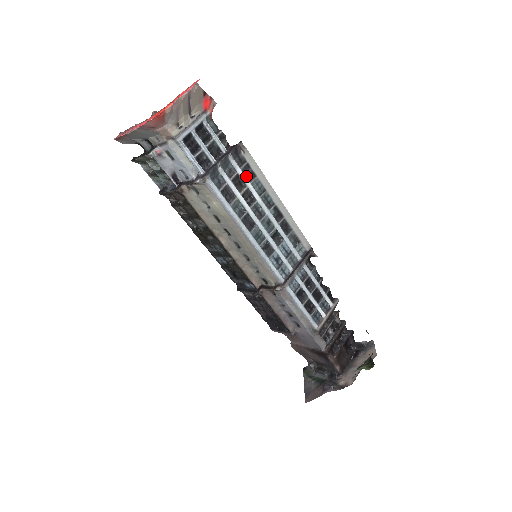
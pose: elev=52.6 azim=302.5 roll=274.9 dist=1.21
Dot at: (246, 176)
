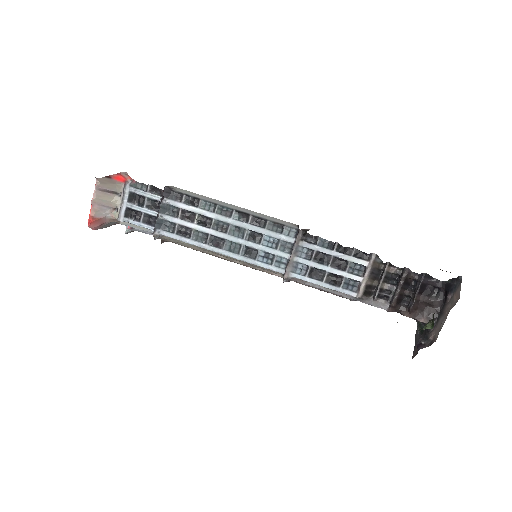
Dot at: (192, 204)
